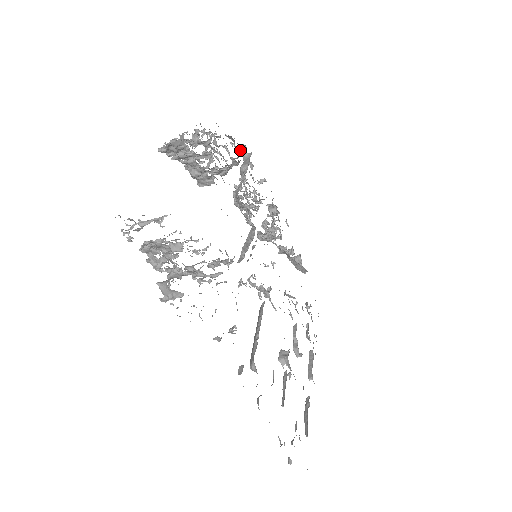
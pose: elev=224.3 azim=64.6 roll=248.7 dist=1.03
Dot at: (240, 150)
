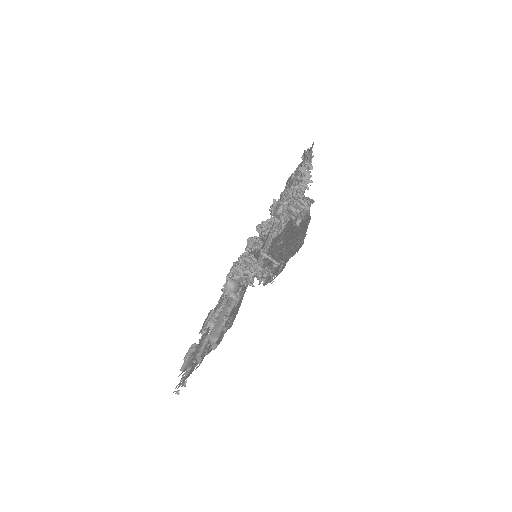
Dot at: occluded
